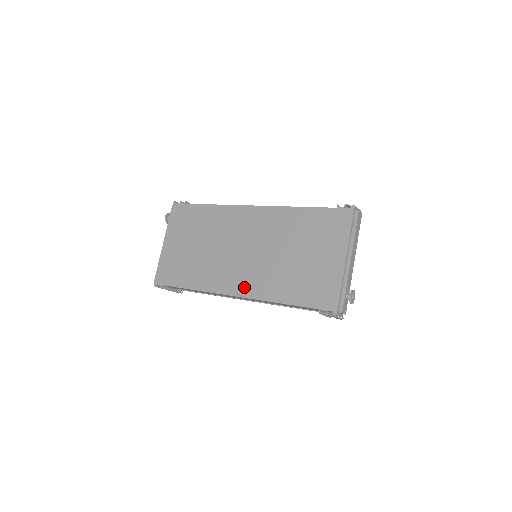
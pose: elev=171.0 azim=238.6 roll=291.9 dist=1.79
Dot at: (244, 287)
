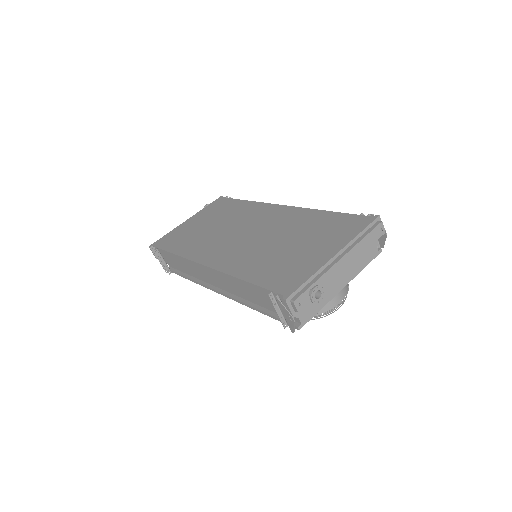
Dot at: (219, 260)
